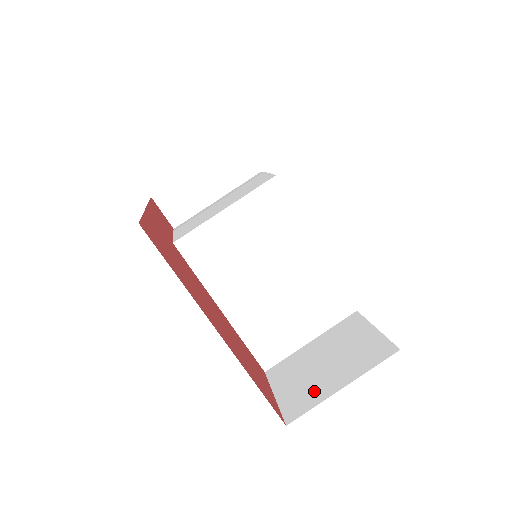
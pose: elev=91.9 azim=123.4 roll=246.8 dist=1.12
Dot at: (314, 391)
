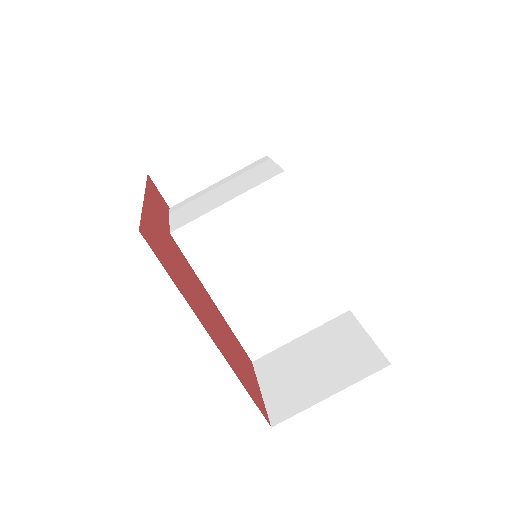
Dot at: (301, 394)
